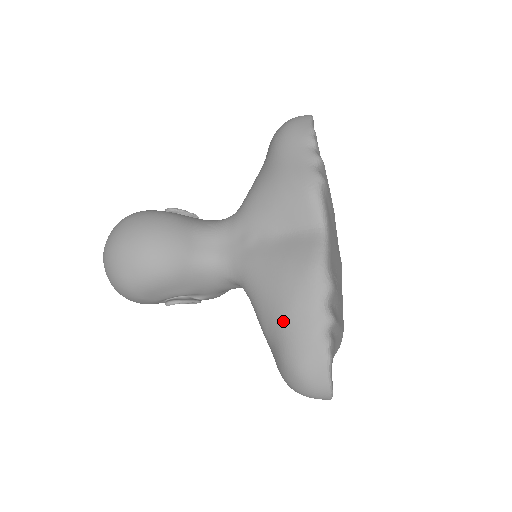
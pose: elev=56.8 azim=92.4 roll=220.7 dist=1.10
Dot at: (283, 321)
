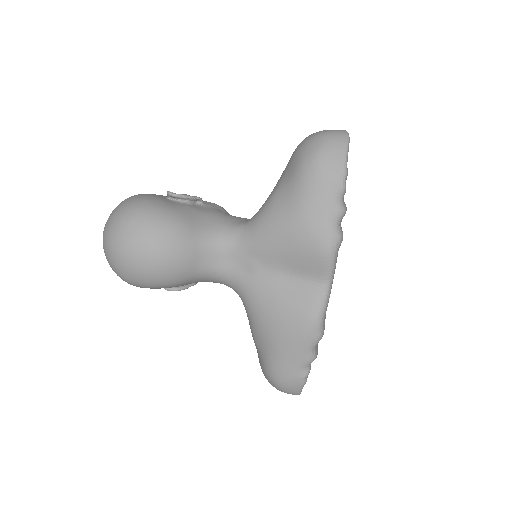
Dot at: (274, 350)
